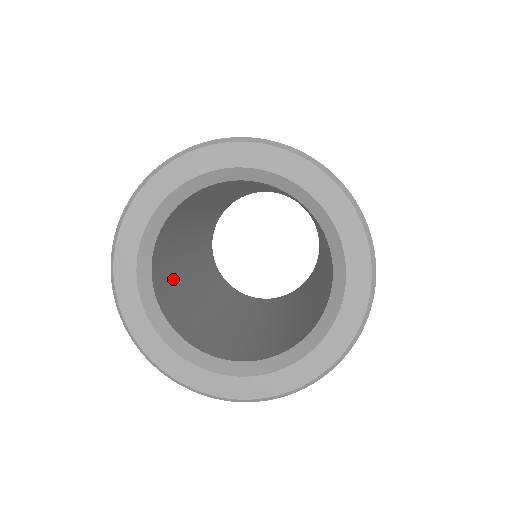
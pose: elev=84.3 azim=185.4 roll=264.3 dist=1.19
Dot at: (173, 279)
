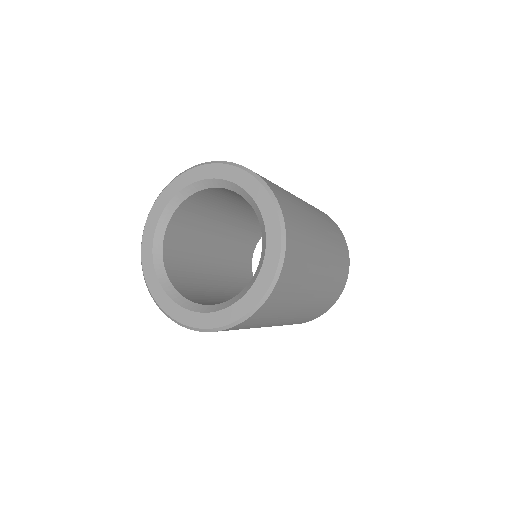
Dot at: (188, 255)
